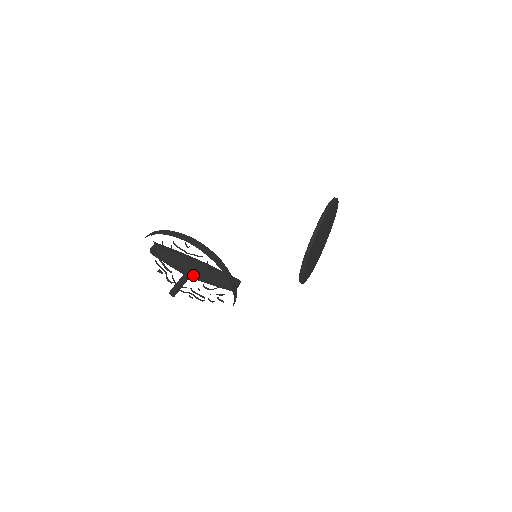
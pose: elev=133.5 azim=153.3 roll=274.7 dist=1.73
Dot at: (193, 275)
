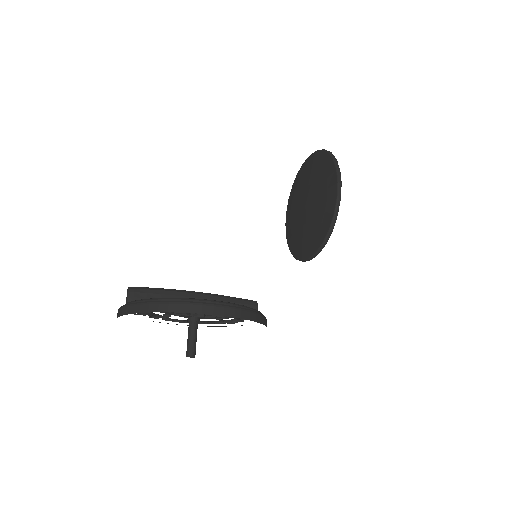
Dot at: (201, 318)
